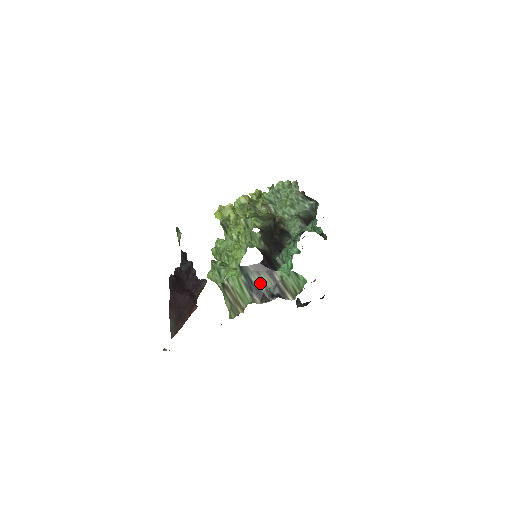
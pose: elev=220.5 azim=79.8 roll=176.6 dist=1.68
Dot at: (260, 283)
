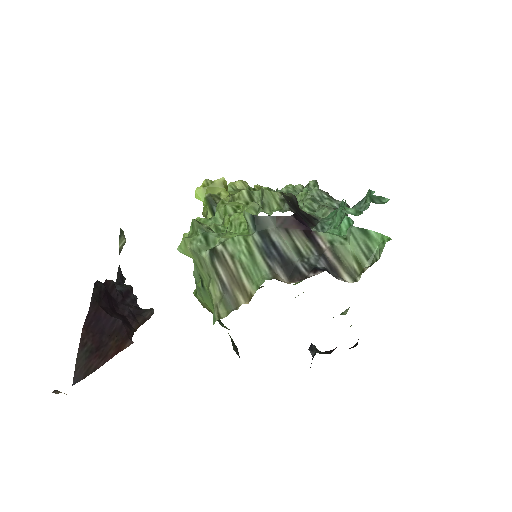
Dot at: (290, 247)
